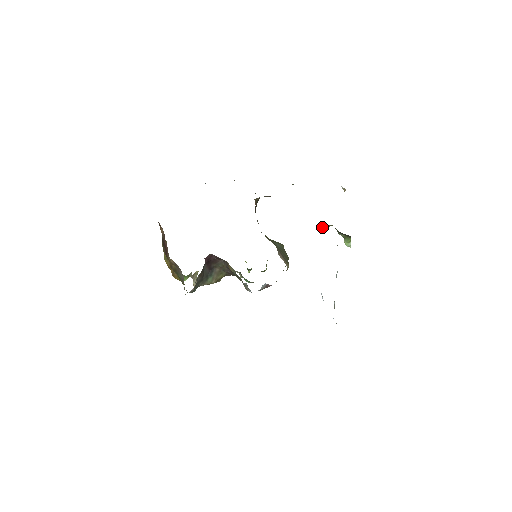
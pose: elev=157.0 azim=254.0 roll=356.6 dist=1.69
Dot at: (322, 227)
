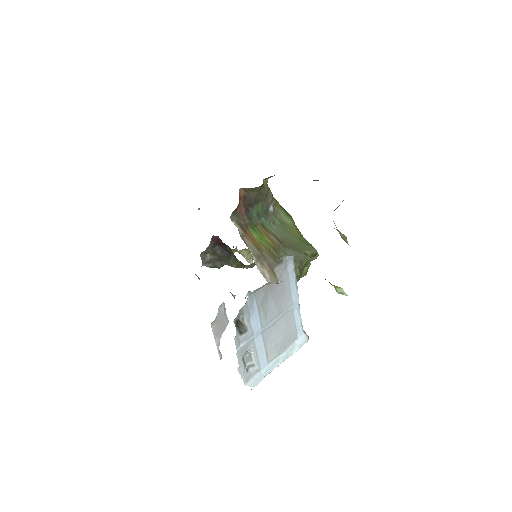
Dot at: (304, 251)
